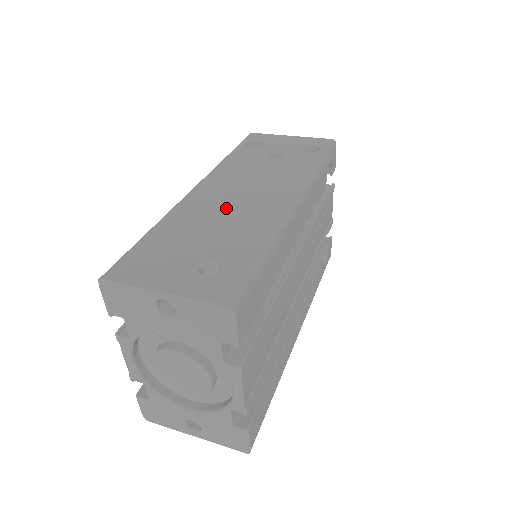
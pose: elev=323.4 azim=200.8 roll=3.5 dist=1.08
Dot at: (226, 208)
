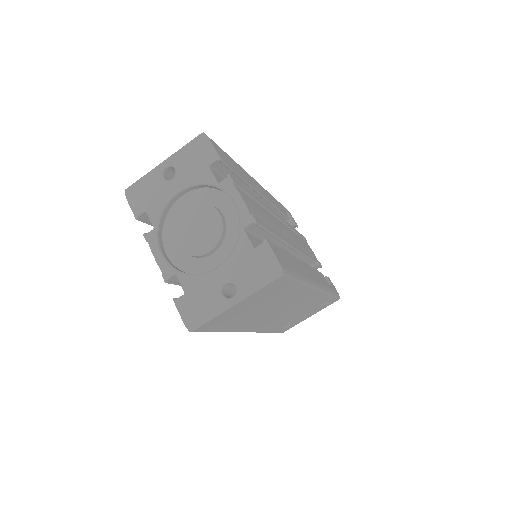
Dot at: occluded
